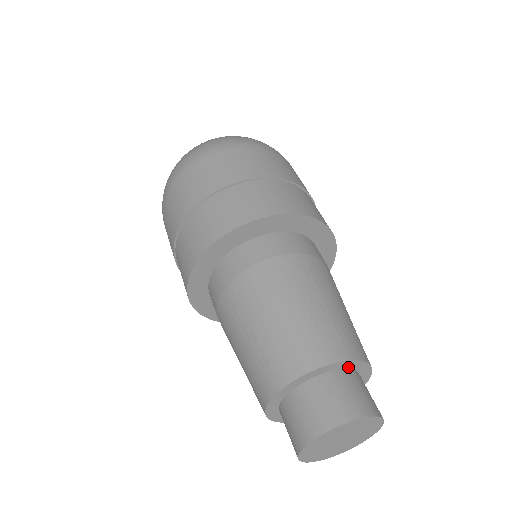
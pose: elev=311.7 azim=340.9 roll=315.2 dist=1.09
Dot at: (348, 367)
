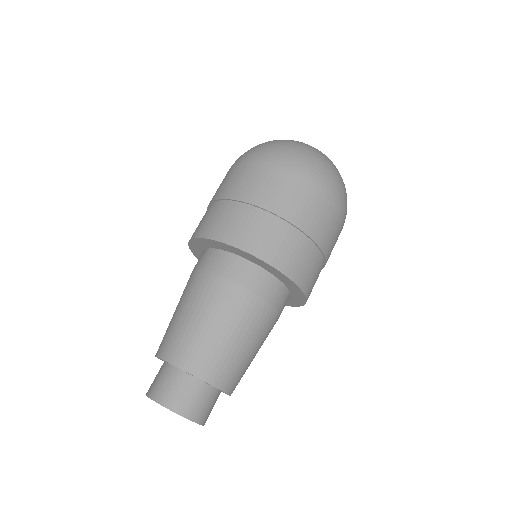
Dot at: (216, 388)
